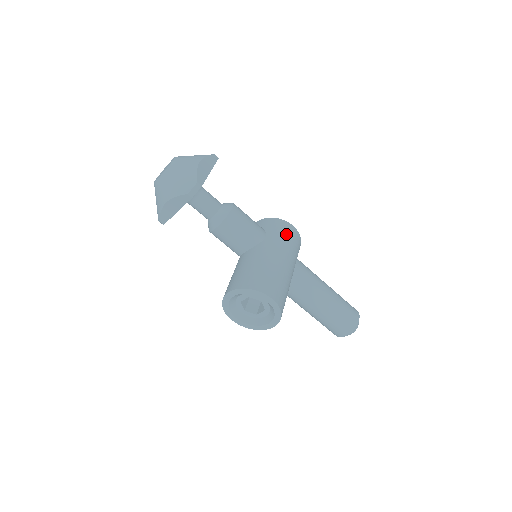
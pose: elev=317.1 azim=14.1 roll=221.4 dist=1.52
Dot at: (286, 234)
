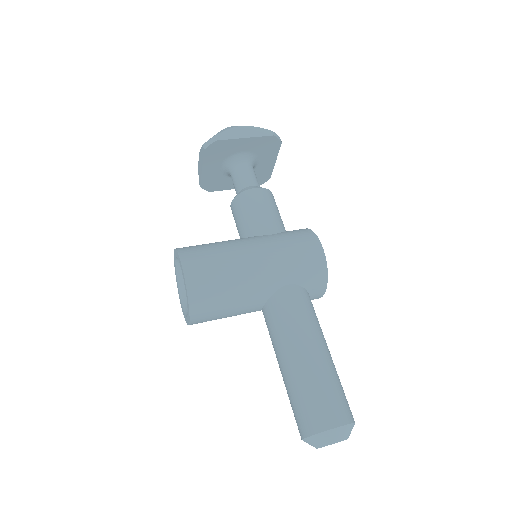
Dot at: (297, 244)
